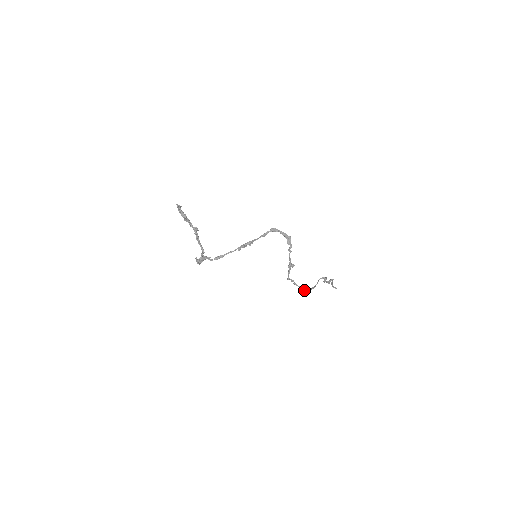
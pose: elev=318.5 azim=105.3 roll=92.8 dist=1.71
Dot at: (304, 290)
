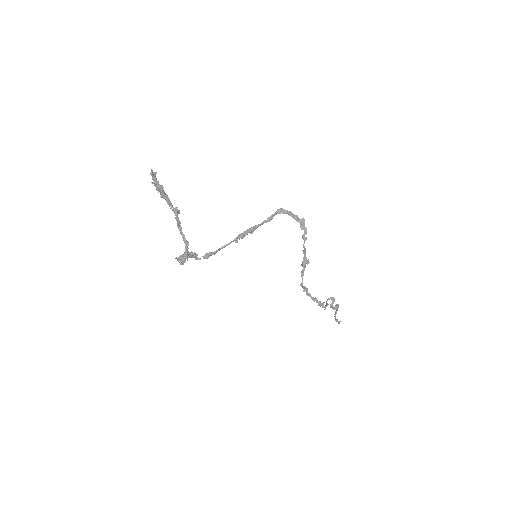
Dot at: (319, 305)
